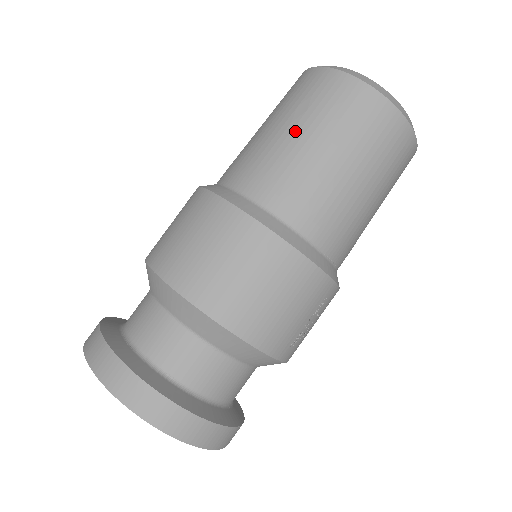
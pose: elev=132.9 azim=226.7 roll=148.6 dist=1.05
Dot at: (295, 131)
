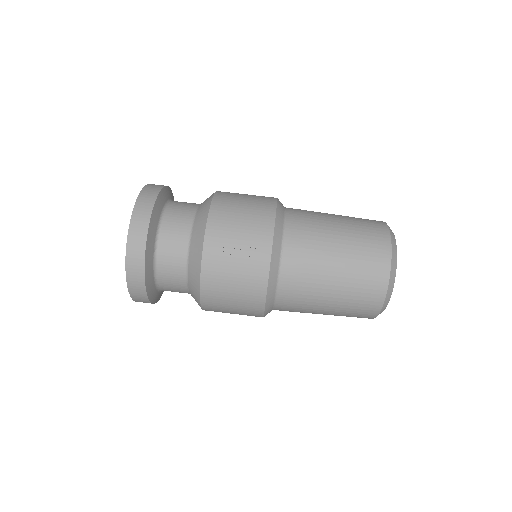
Dot at: occluded
